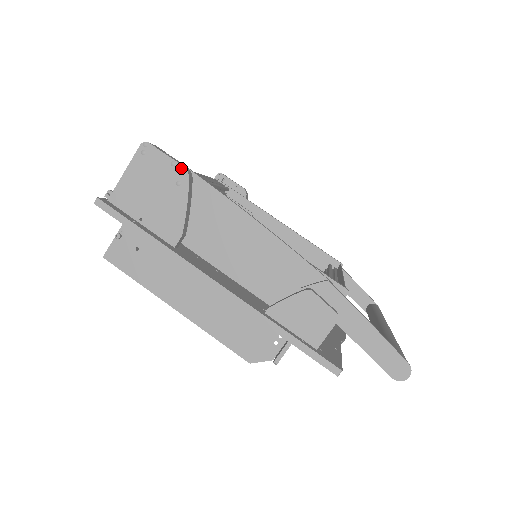
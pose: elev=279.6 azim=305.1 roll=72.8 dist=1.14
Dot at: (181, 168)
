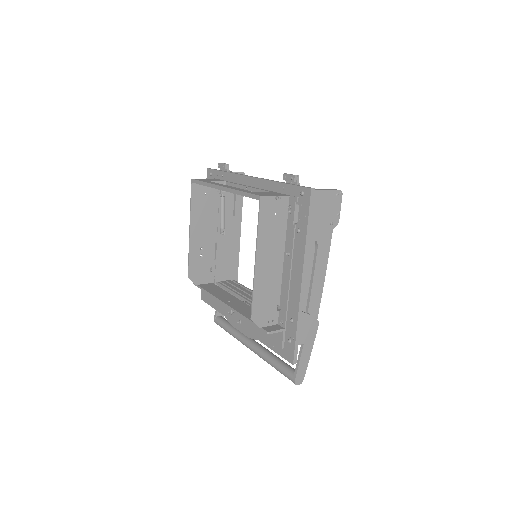
Dot at: (338, 220)
